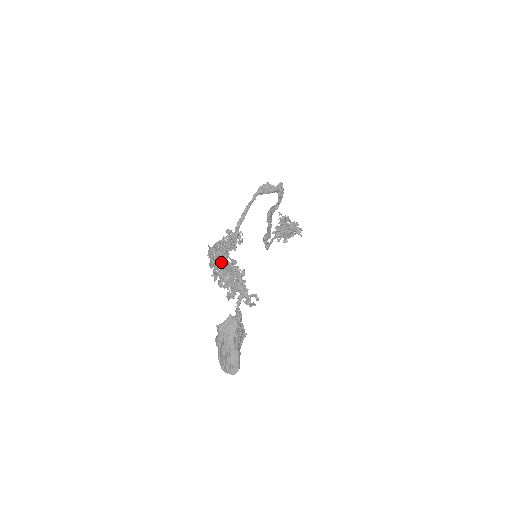
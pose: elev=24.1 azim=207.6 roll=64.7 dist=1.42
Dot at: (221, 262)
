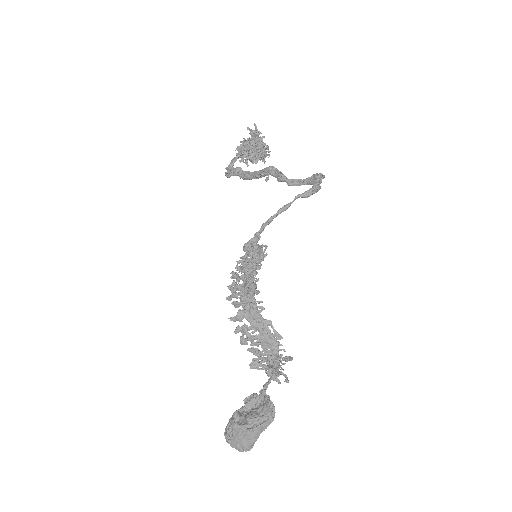
Dot at: (263, 333)
